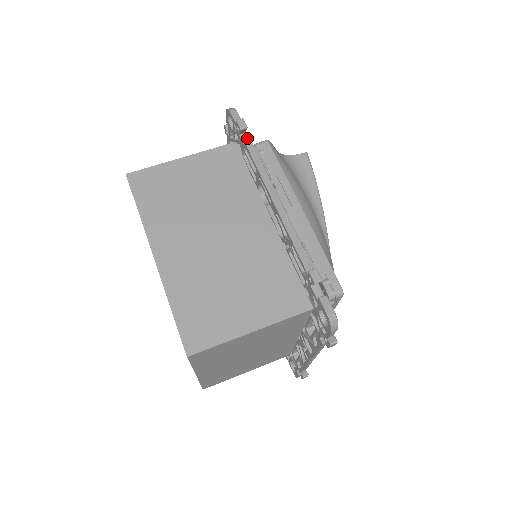
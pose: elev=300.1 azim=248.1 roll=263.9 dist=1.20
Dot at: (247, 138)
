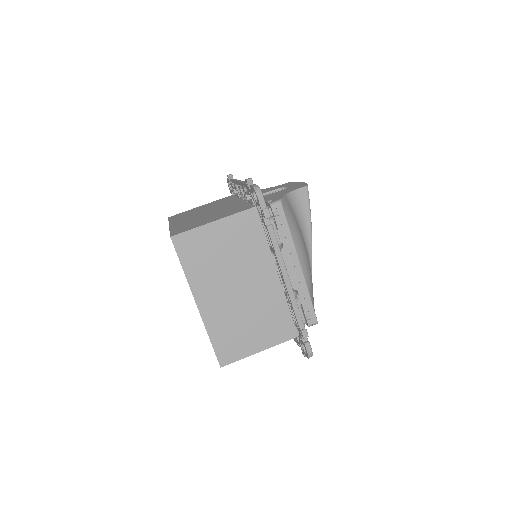
Dot at: (268, 218)
